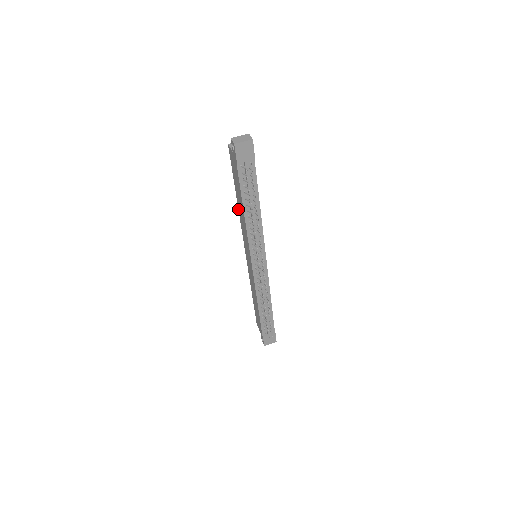
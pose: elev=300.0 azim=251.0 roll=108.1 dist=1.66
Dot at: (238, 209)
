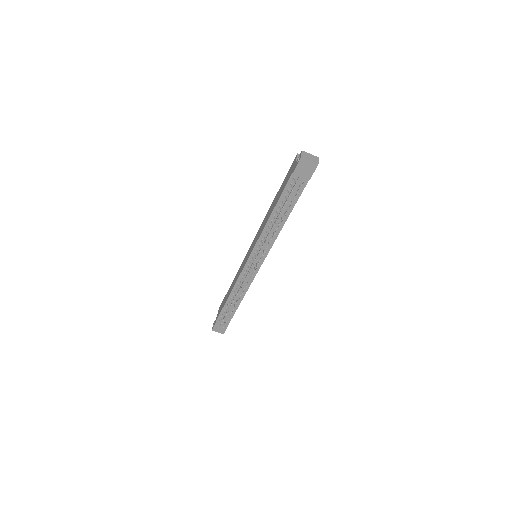
Dot at: (269, 209)
